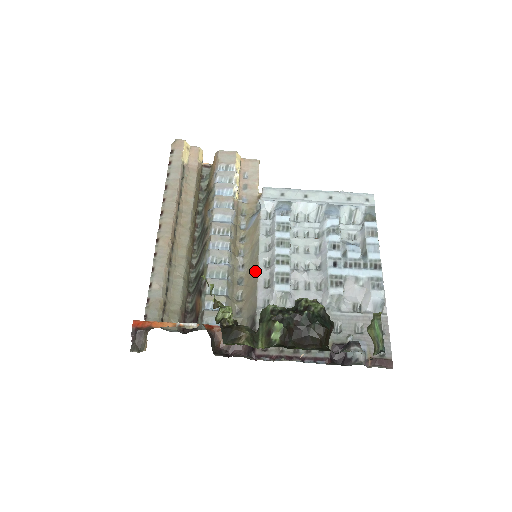
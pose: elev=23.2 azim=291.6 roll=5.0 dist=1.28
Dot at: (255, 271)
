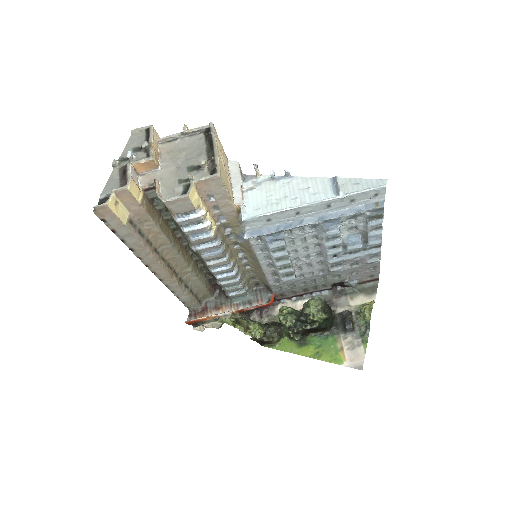
Dot at: (260, 270)
